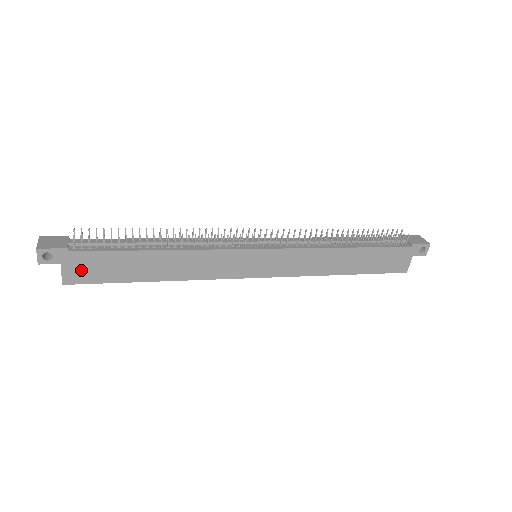
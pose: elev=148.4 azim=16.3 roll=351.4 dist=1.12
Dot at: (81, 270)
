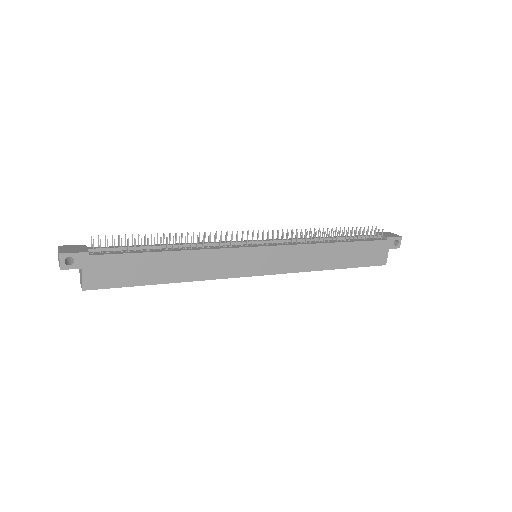
Dot at: (100, 274)
